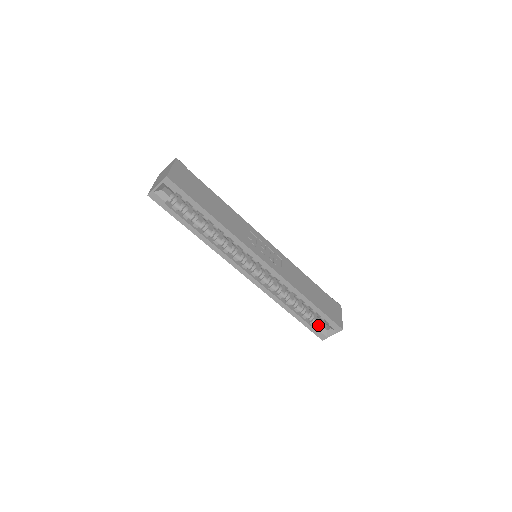
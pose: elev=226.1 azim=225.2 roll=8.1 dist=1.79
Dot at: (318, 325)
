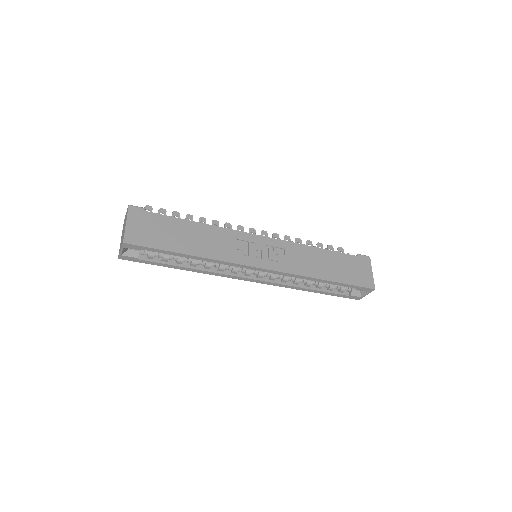
Dot at: (348, 290)
